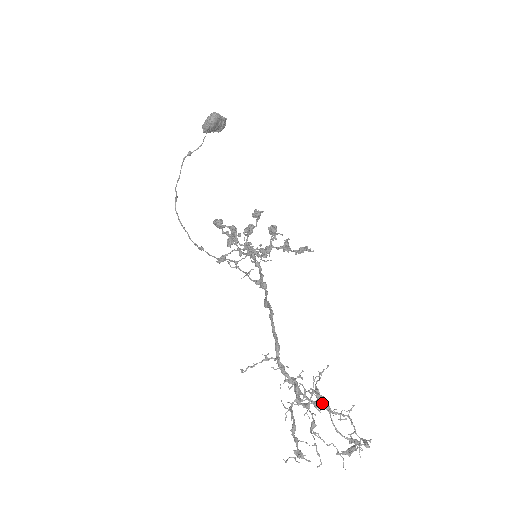
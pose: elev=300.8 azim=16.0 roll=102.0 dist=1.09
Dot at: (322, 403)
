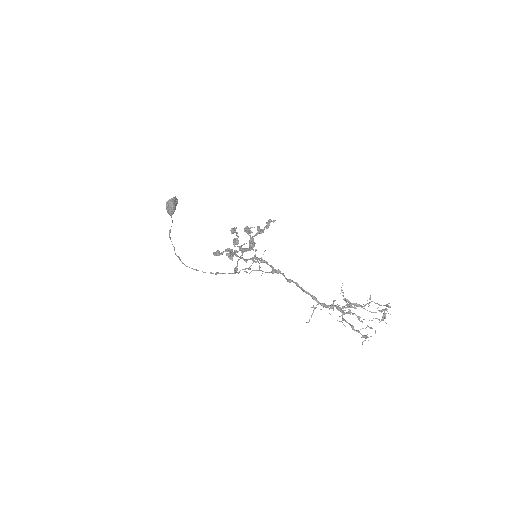
Dot at: occluded
